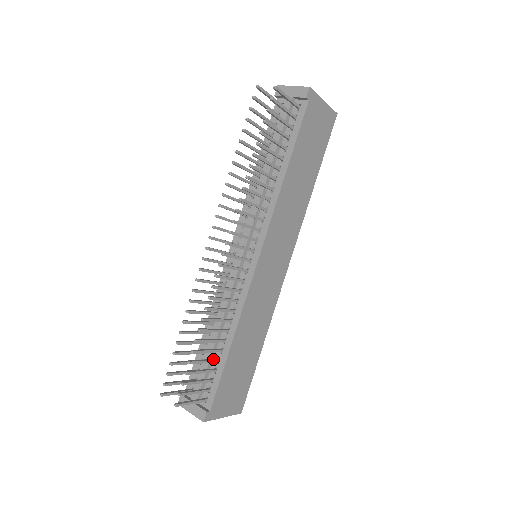
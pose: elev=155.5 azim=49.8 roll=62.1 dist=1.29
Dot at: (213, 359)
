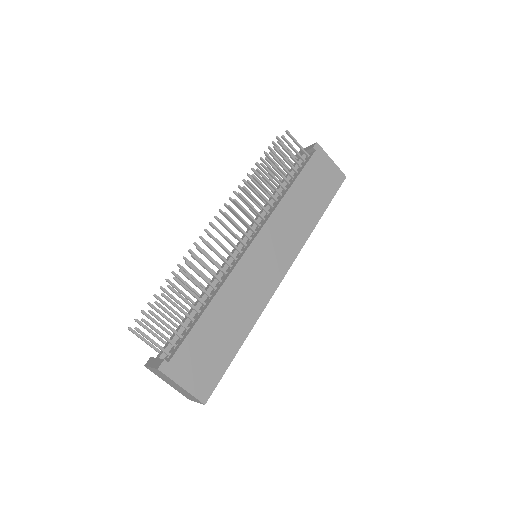
Dot at: (188, 314)
